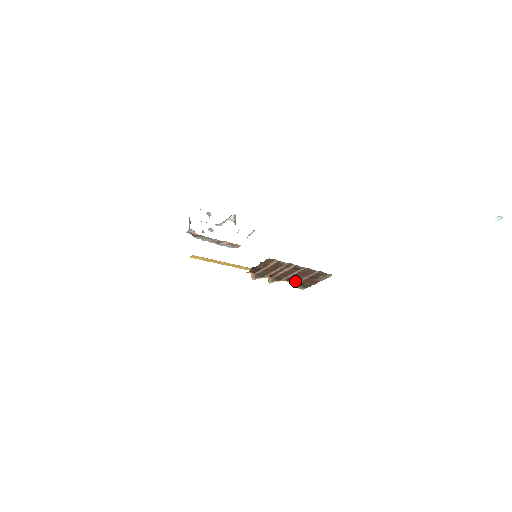
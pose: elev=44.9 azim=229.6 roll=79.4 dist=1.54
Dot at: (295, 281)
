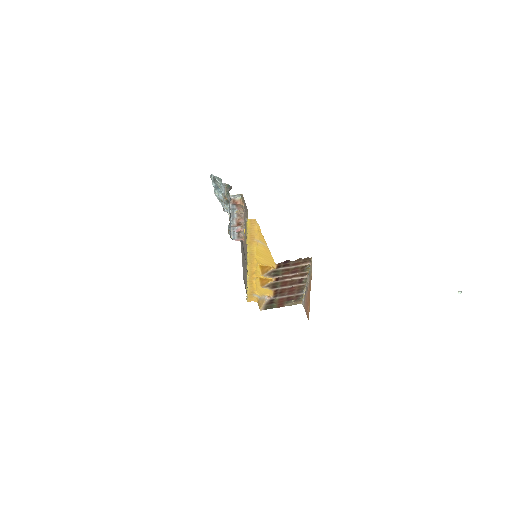
Dot at: (275, 296)
